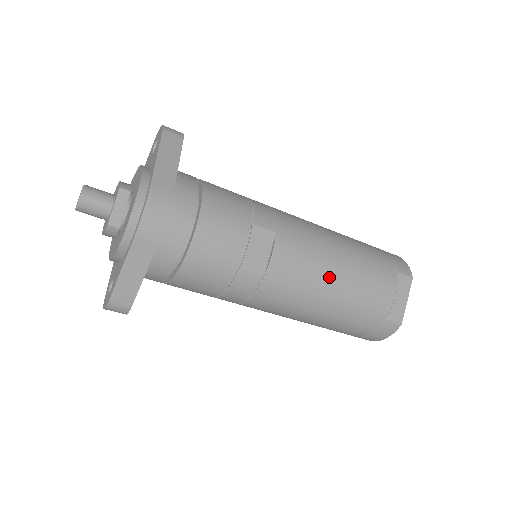
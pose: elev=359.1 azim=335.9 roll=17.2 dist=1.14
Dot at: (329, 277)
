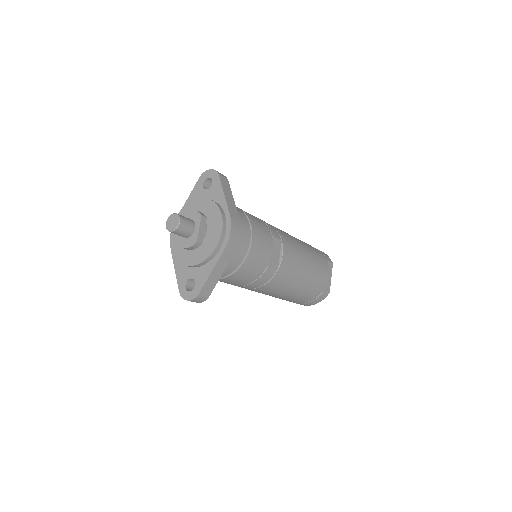
Dot at: (304, 267)
